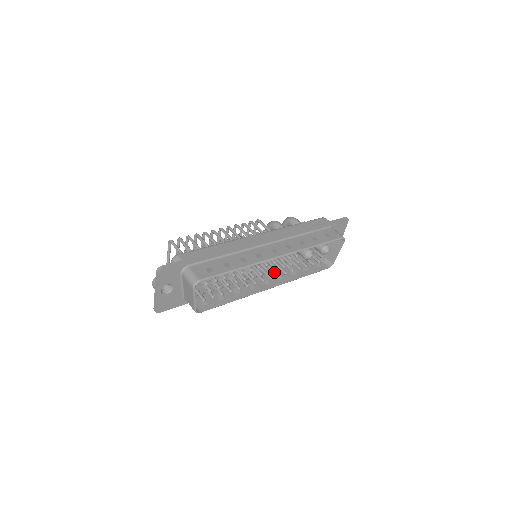
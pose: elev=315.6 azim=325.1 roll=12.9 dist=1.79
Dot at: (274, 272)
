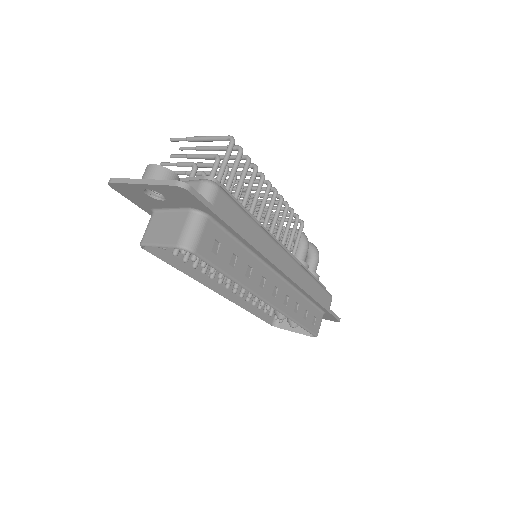
Dot at: occluded
